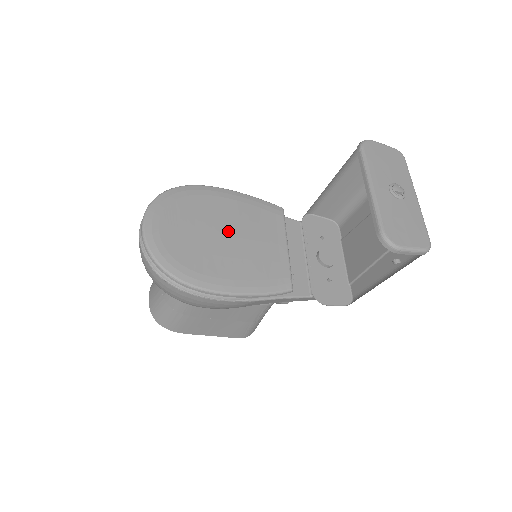
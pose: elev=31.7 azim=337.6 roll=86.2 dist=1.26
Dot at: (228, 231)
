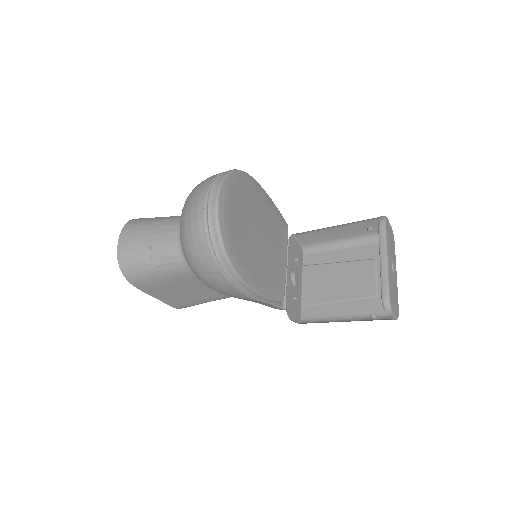
Dot at: (262, 231)
